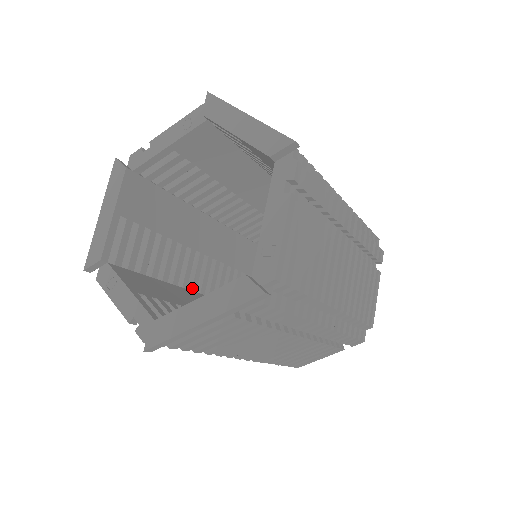
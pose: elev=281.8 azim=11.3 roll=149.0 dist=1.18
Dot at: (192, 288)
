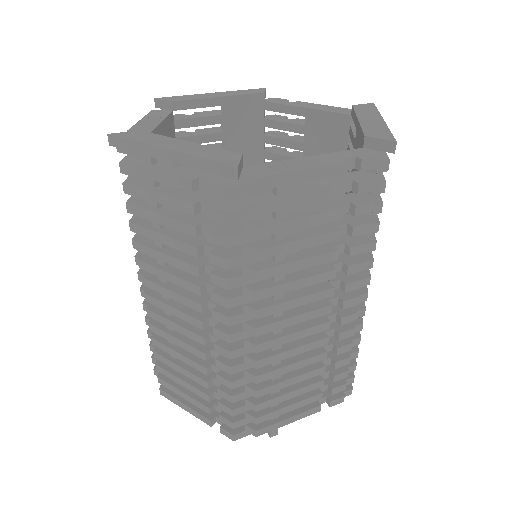
Dot at: occluded
